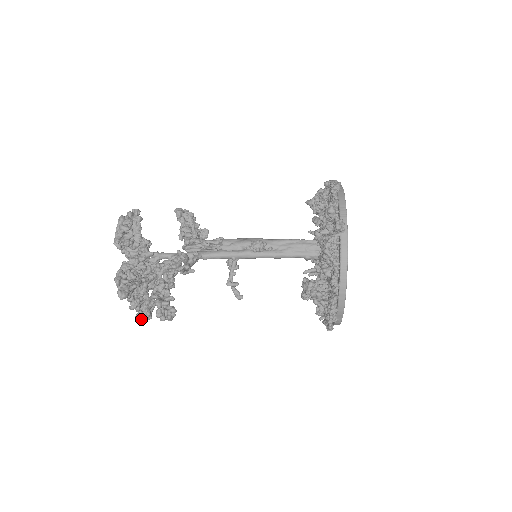
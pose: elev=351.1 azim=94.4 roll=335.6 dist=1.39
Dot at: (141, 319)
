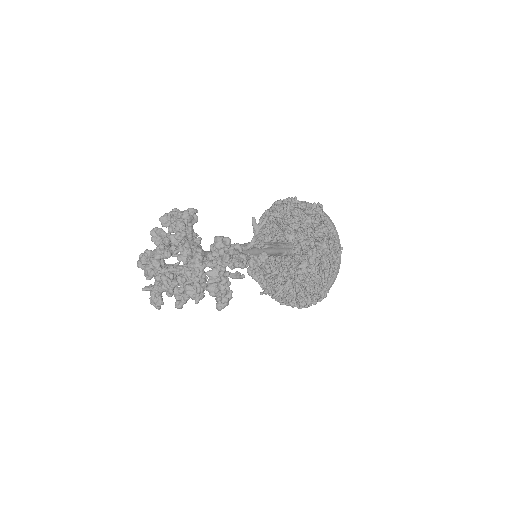
Dot at: (228, 298)
